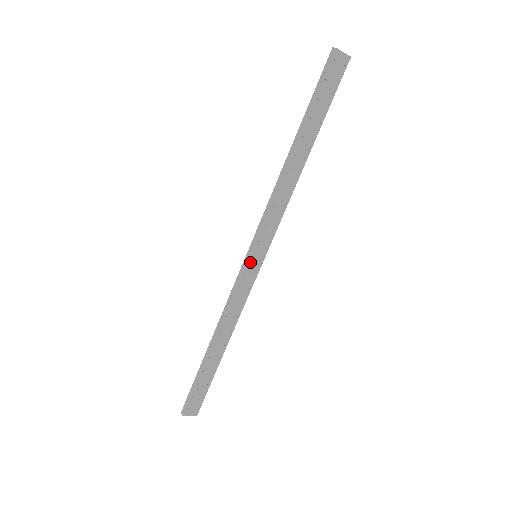
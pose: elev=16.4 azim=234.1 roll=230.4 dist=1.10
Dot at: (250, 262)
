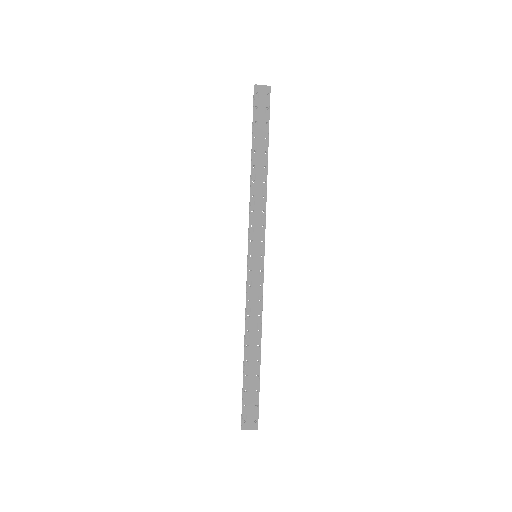
Dot at: (251, 262)
